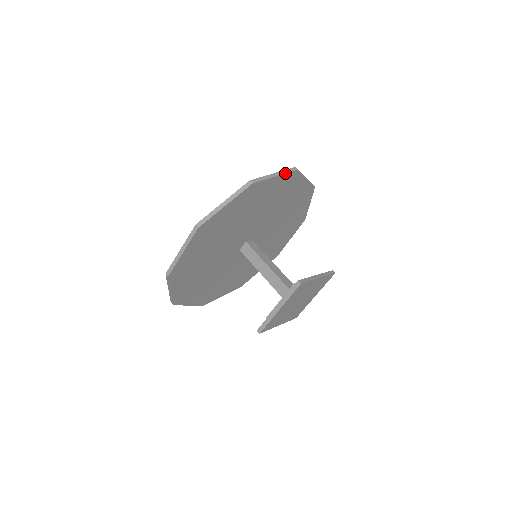
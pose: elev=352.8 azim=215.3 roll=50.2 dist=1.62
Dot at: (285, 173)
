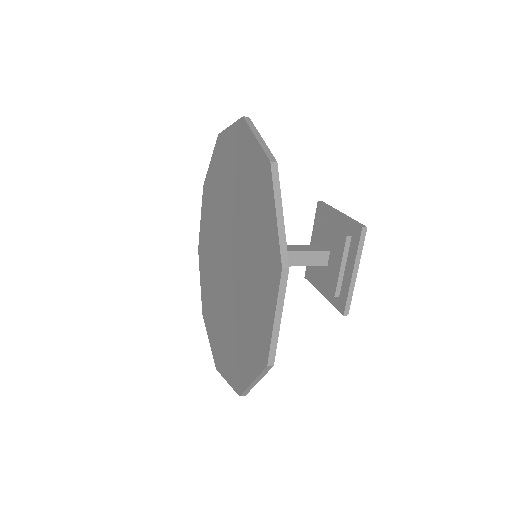
Dot at: (256, 129)
